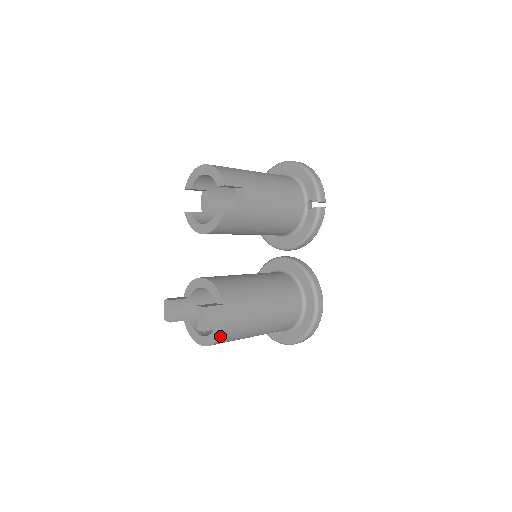
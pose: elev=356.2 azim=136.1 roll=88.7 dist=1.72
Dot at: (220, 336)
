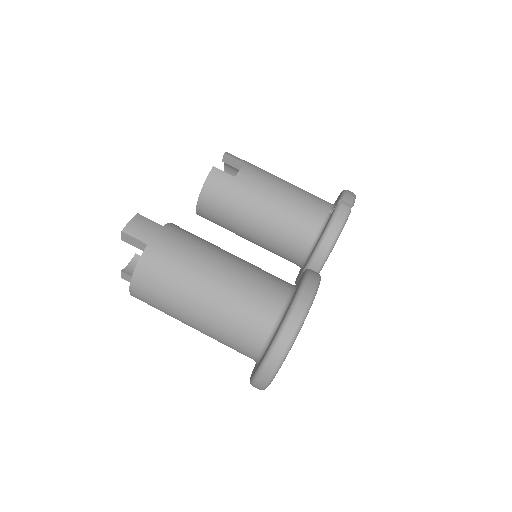
Dot at: (142, 256)
